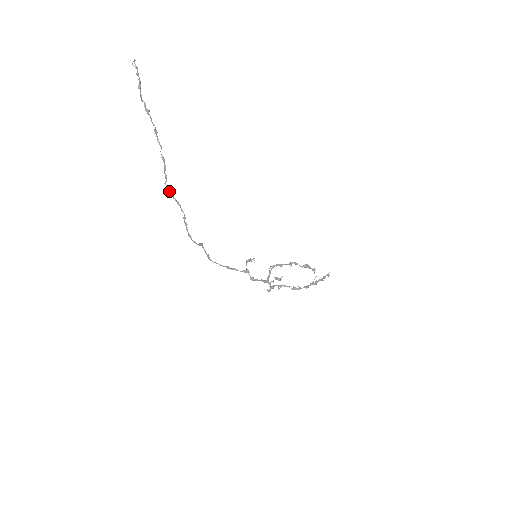
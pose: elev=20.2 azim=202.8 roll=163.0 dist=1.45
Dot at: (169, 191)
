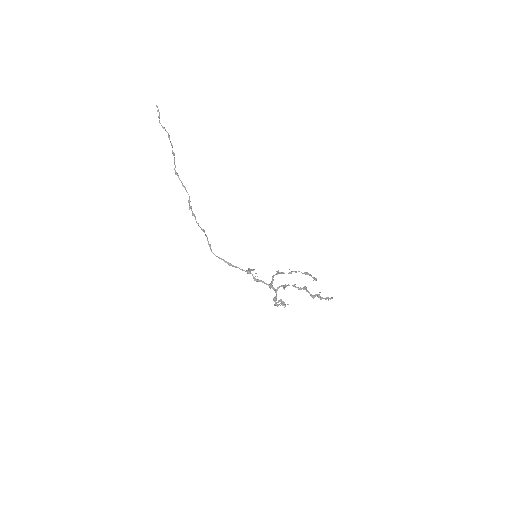
Dot at: (177, 174)
